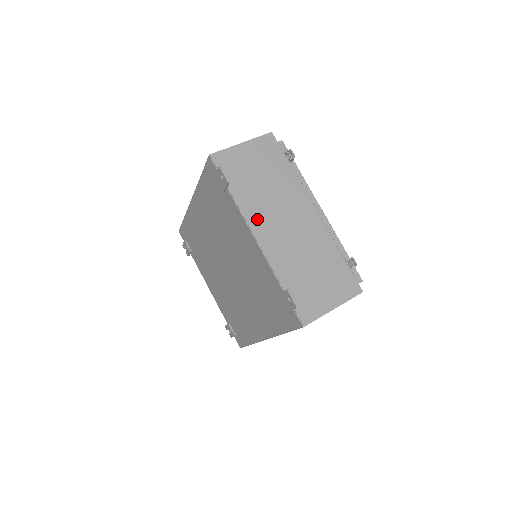
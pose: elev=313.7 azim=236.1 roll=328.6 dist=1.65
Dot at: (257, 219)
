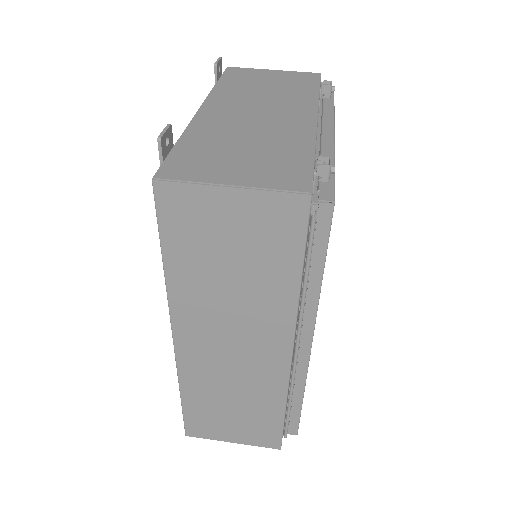
Dot at: (222, 100)
